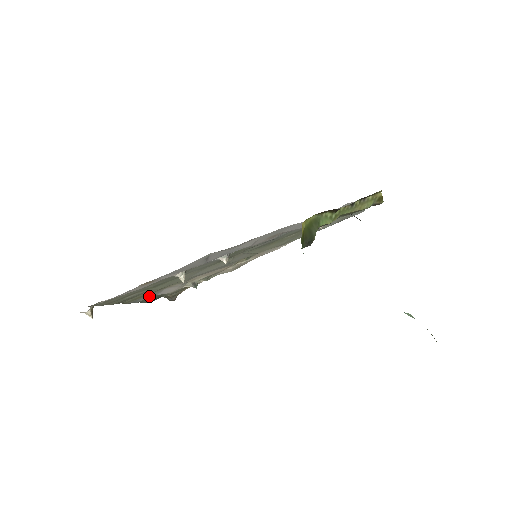
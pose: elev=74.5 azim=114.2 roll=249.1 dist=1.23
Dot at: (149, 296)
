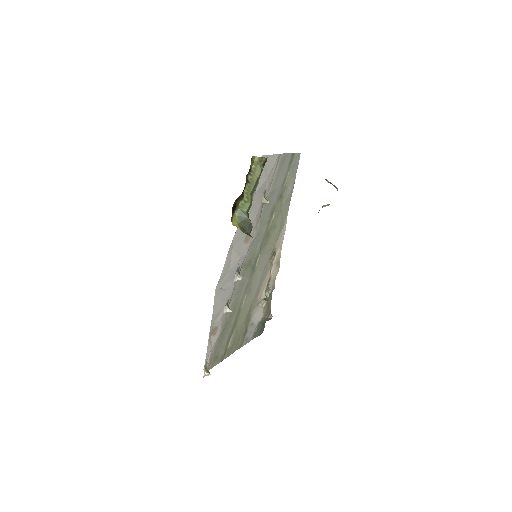
Dot at: (251, 331)
